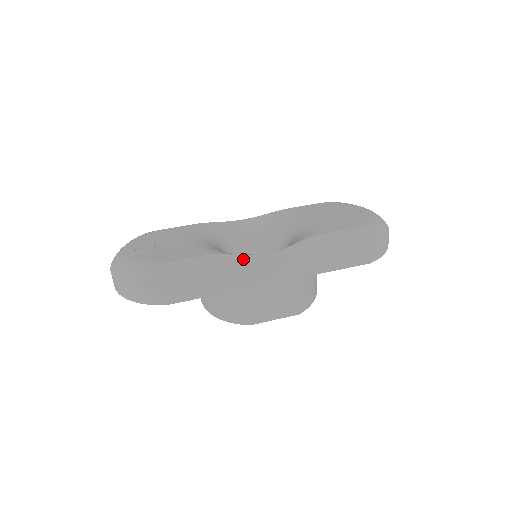
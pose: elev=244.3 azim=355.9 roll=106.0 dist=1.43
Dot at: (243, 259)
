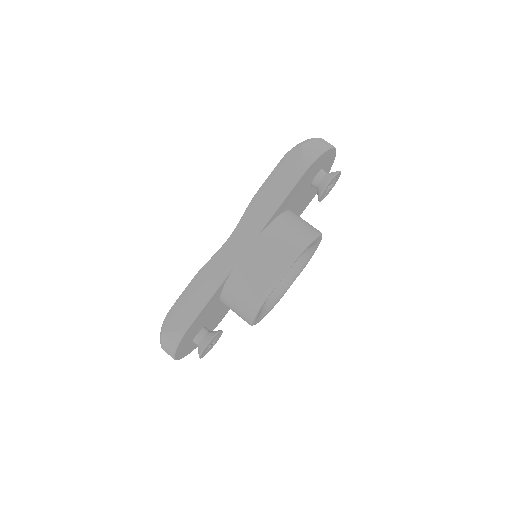
Dot at: (214, 258)
